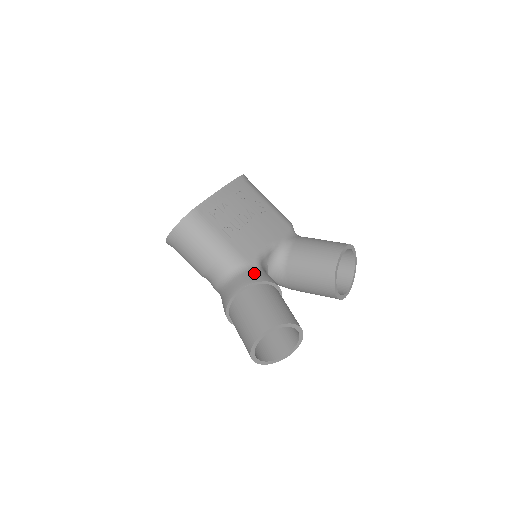
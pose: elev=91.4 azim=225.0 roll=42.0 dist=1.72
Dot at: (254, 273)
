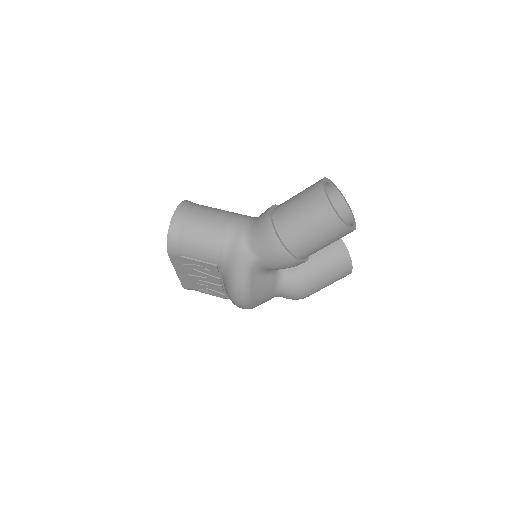
Dot at: occluded
